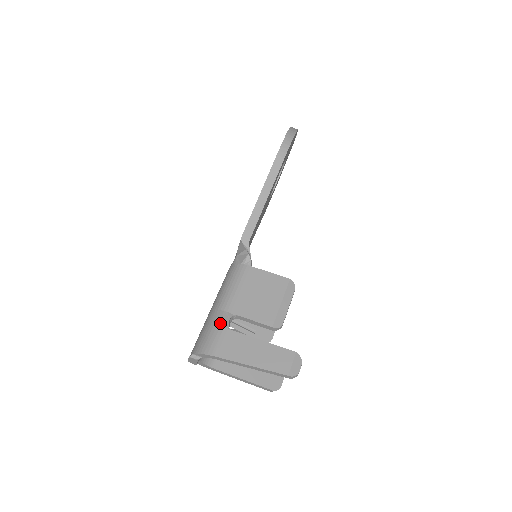
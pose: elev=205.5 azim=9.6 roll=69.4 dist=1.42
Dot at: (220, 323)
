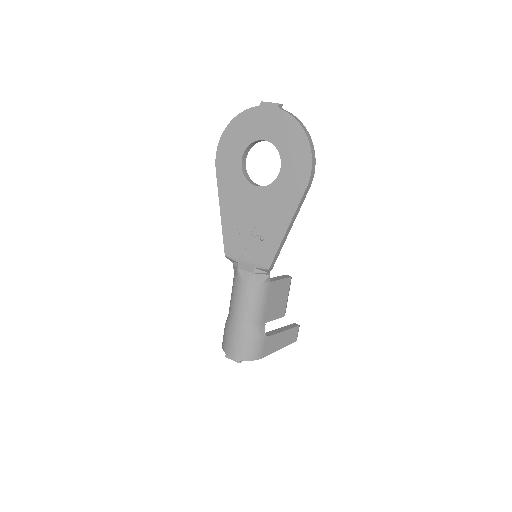
Dot at: (260, 336)
